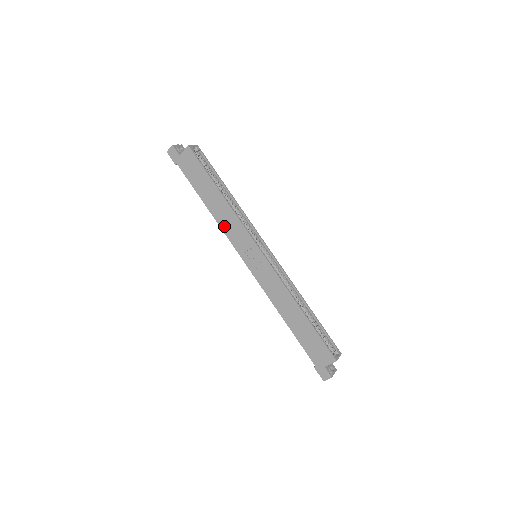
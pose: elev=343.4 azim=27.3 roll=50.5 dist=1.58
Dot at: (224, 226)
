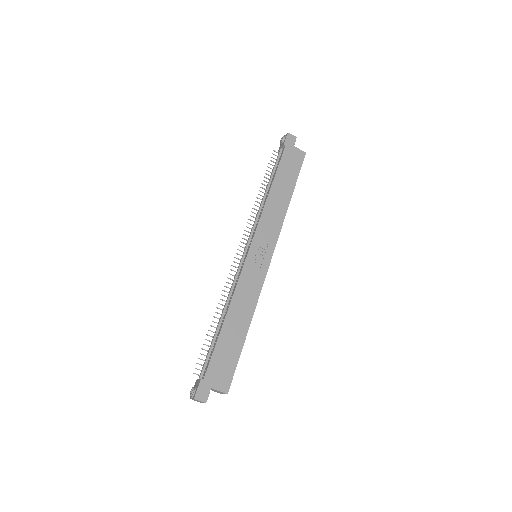
Dot at: (267, 212)
